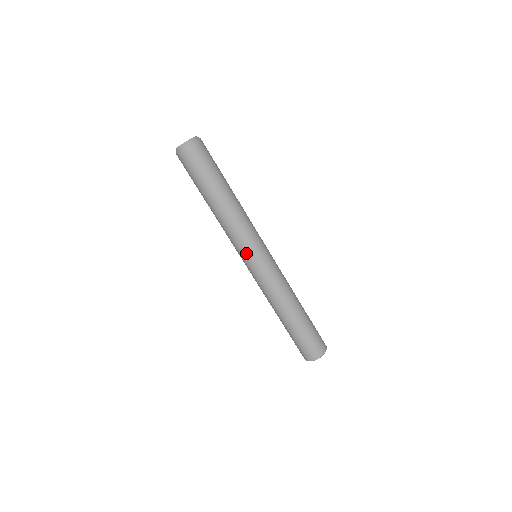
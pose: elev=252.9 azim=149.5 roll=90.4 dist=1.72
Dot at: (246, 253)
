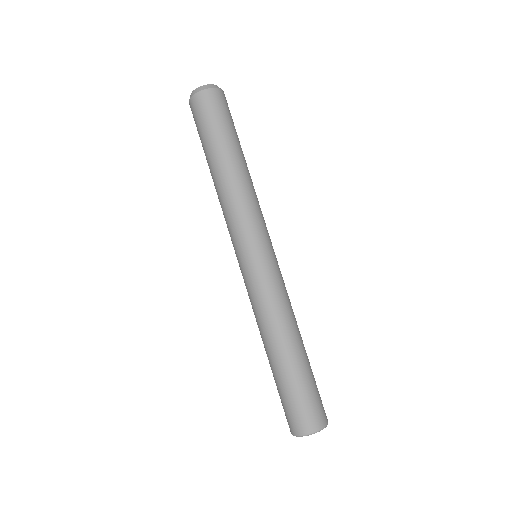
Dot at: (261, 237)
